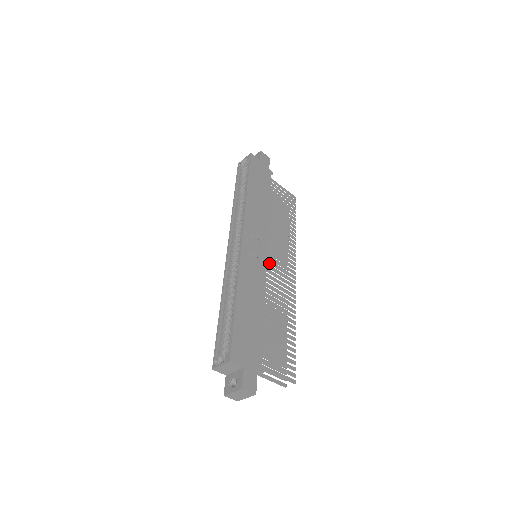
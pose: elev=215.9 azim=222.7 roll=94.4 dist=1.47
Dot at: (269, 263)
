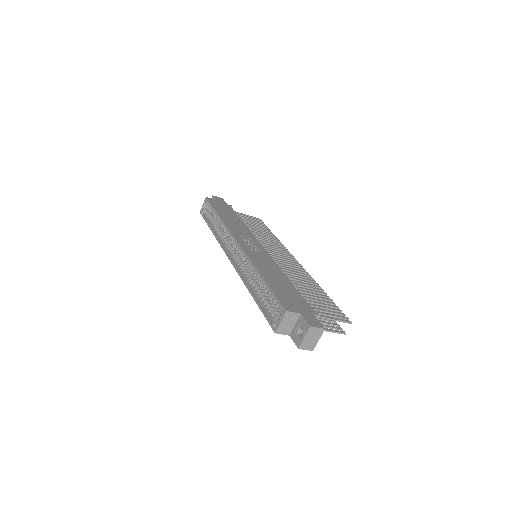
Dot at: occluded
